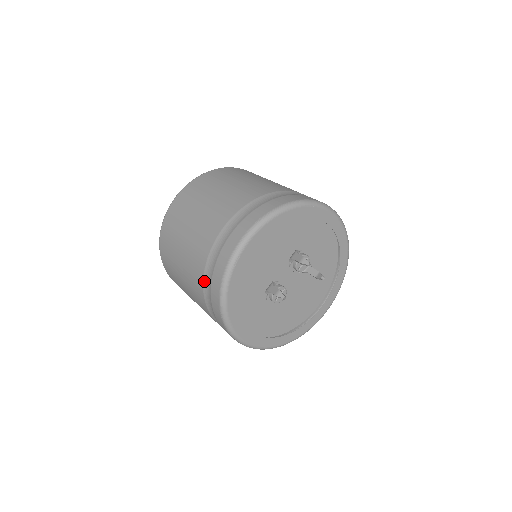
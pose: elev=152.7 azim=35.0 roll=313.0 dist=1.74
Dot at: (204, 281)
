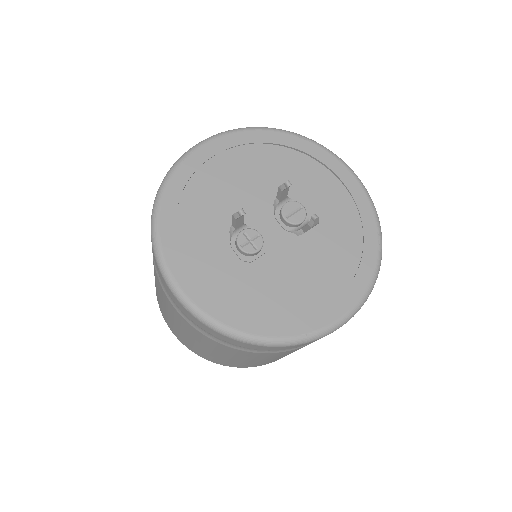
Dot at: occluded
